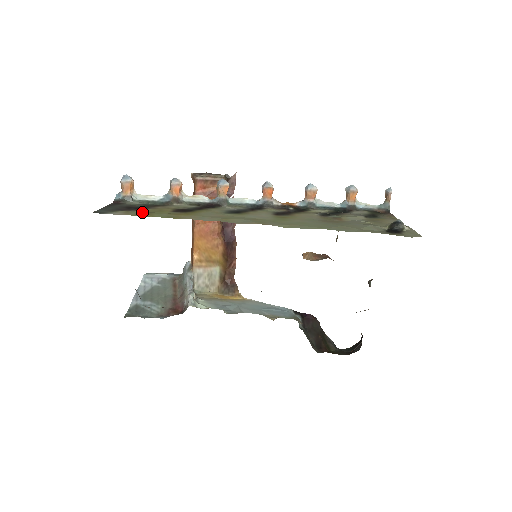
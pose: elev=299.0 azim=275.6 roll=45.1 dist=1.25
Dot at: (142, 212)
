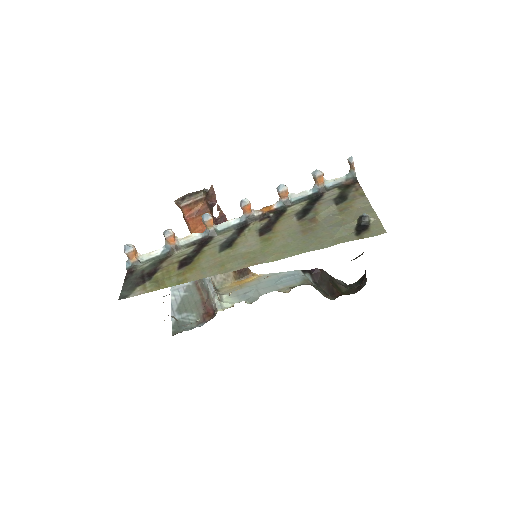
Dot at: (155, 283)
